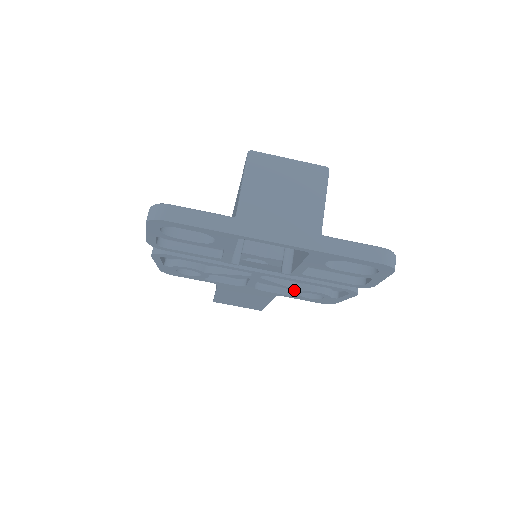
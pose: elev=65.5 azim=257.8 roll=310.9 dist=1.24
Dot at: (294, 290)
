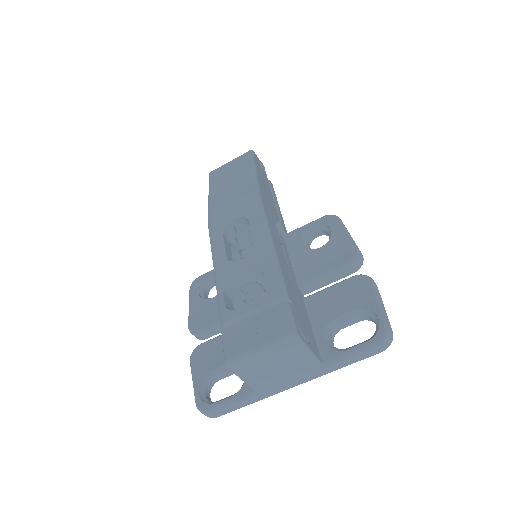
Dot at: occluded
